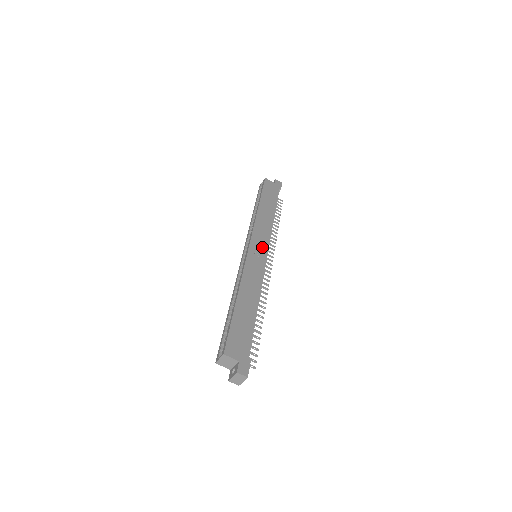
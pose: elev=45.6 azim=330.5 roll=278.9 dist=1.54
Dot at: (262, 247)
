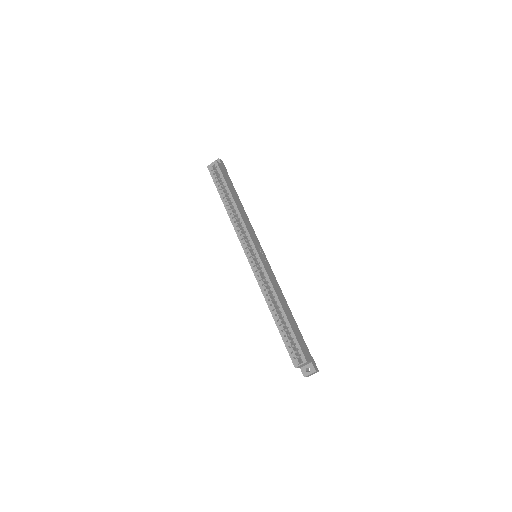
Dot at: (259, 247)
